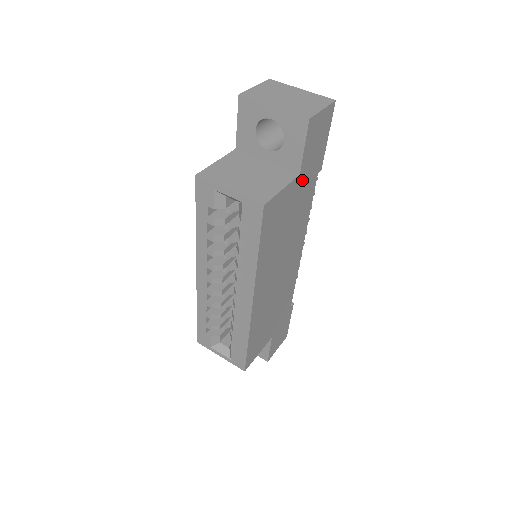
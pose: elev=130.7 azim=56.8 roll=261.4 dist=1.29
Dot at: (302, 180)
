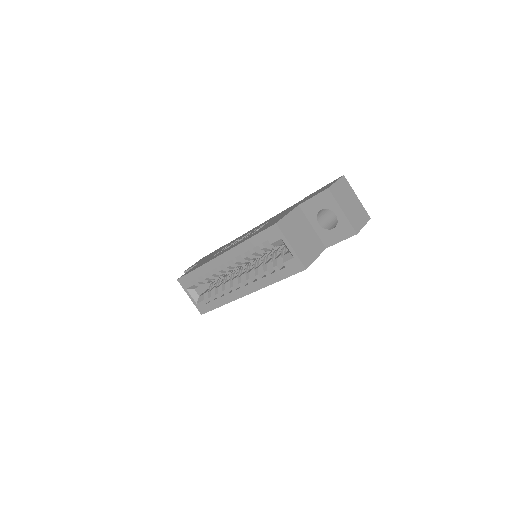
Dot at: occluded
